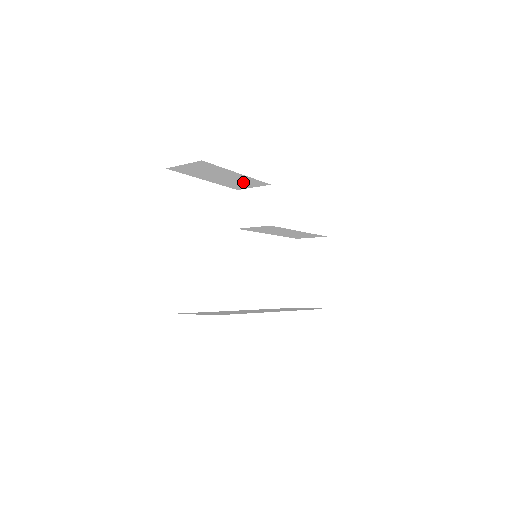
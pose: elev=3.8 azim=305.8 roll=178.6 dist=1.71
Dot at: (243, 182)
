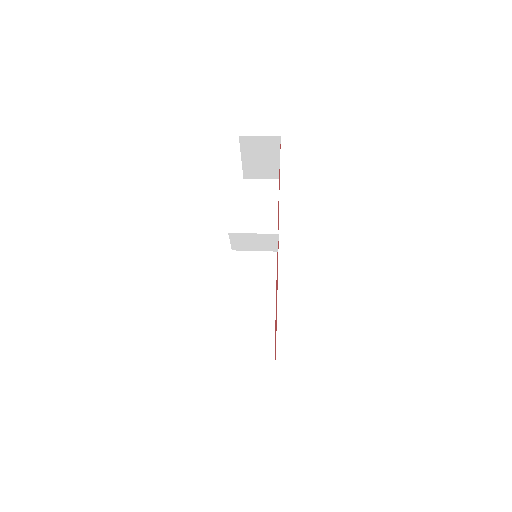
Dot at: occluded
